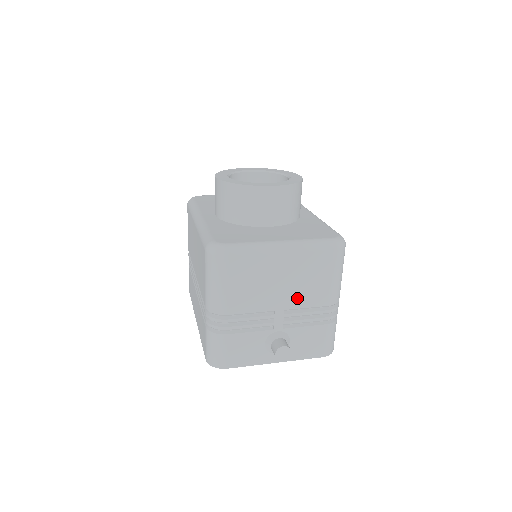
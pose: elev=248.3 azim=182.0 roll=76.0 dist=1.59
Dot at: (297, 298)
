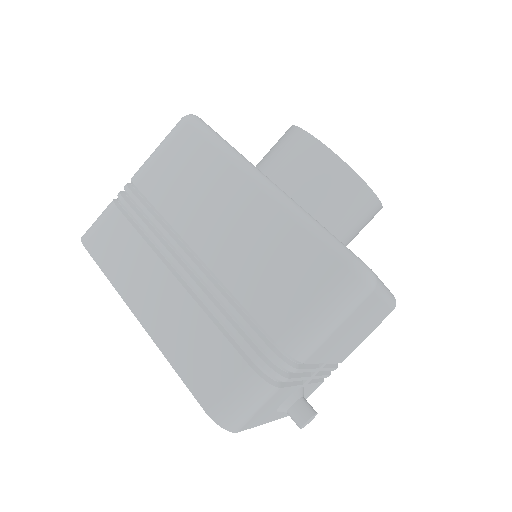
Dot at: (342, 352)
